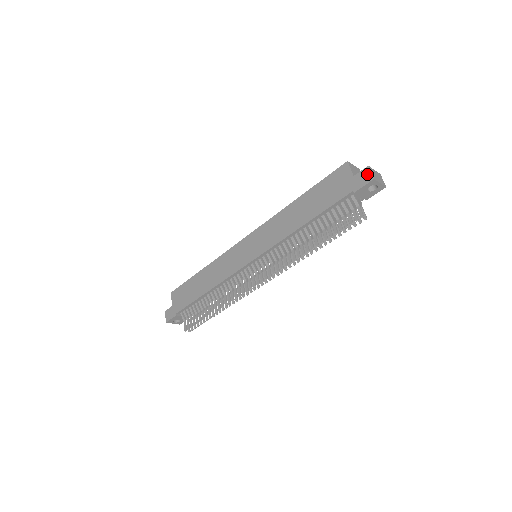
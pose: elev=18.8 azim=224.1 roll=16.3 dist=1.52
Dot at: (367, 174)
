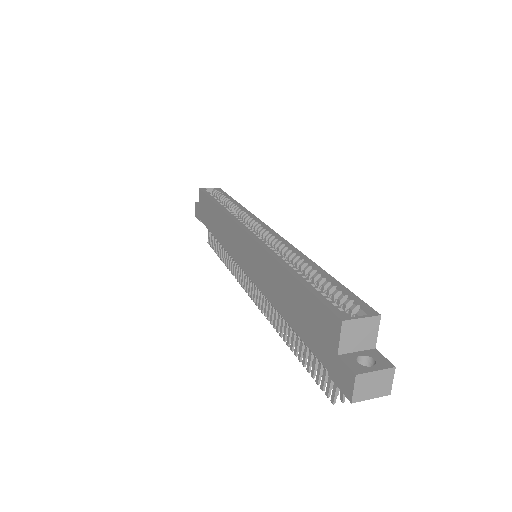
Dot at: (348, 383)
